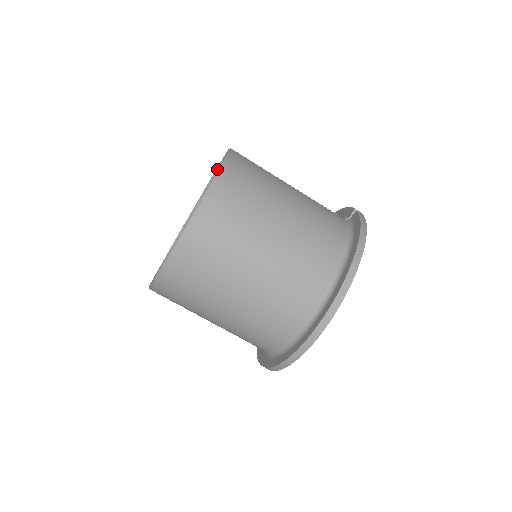
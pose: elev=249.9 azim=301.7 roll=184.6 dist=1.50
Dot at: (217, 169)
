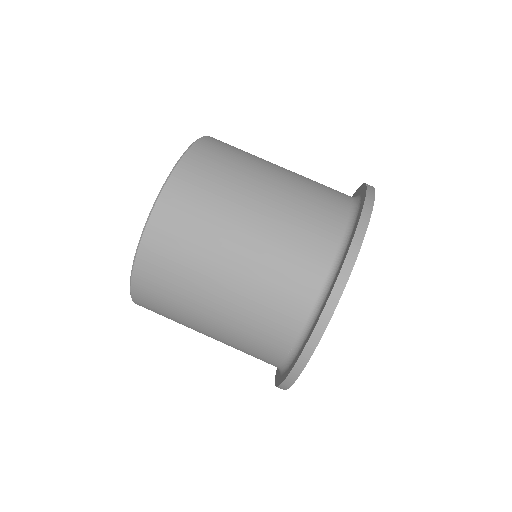
Dot at: occluded
